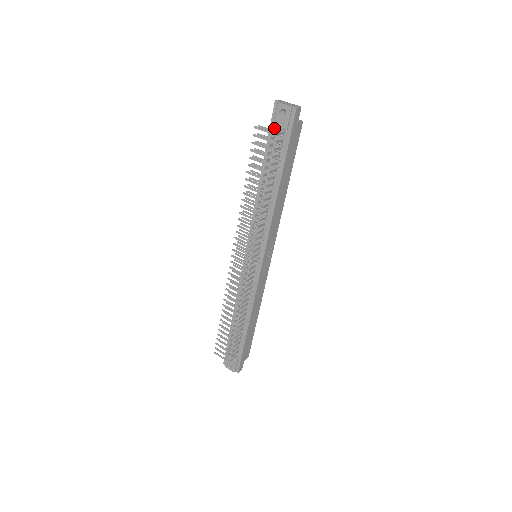
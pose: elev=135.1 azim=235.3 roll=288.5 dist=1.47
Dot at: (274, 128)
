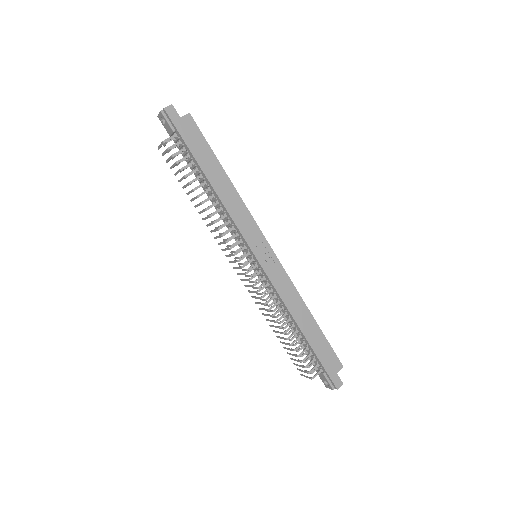
Dot at: (173, 138)
